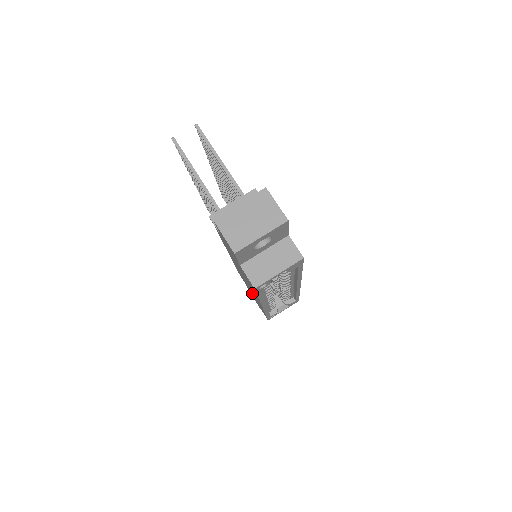
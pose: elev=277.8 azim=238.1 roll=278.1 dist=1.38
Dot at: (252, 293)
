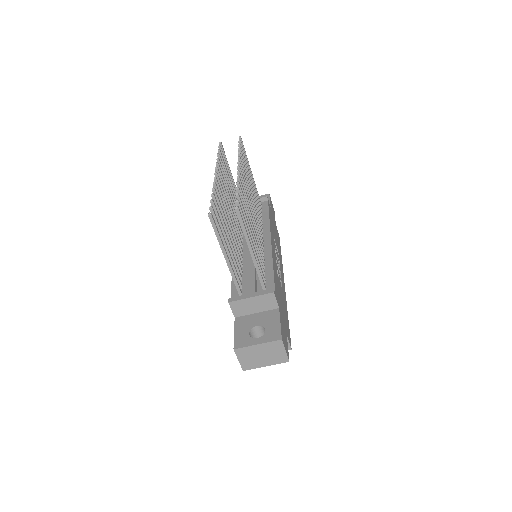
Dot at: occluded
